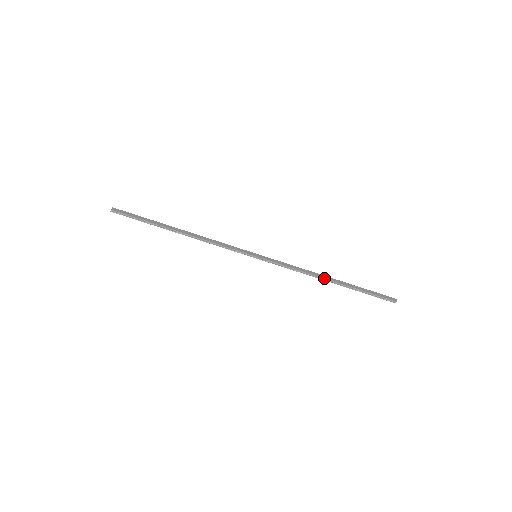
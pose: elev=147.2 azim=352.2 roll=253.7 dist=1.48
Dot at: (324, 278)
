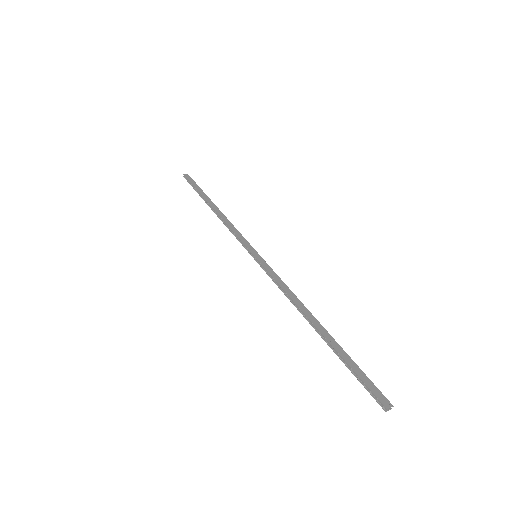
Dot at: (305, 314)
